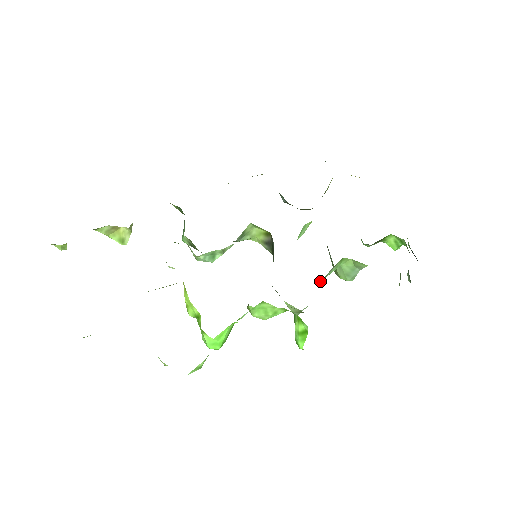
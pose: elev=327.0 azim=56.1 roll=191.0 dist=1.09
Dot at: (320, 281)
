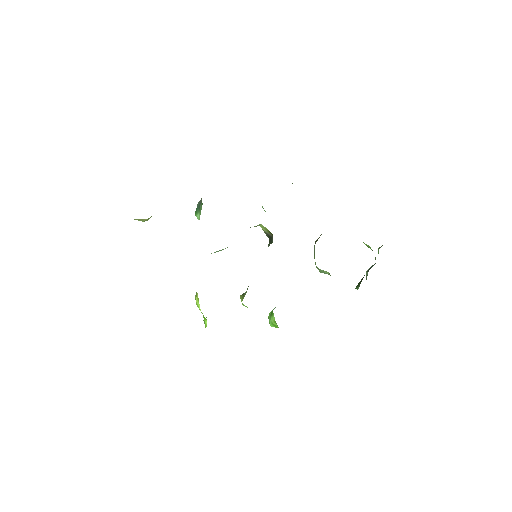
Dot at: occluded
